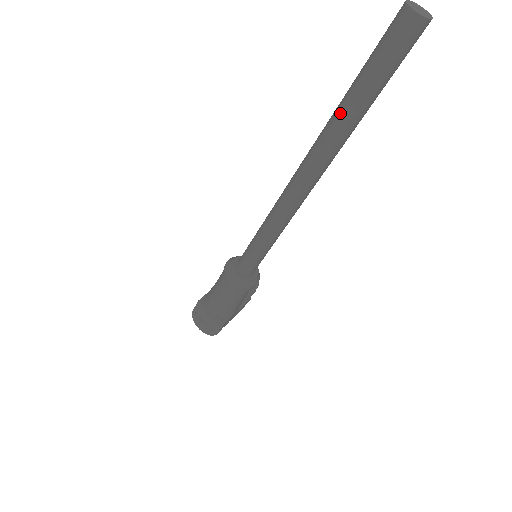
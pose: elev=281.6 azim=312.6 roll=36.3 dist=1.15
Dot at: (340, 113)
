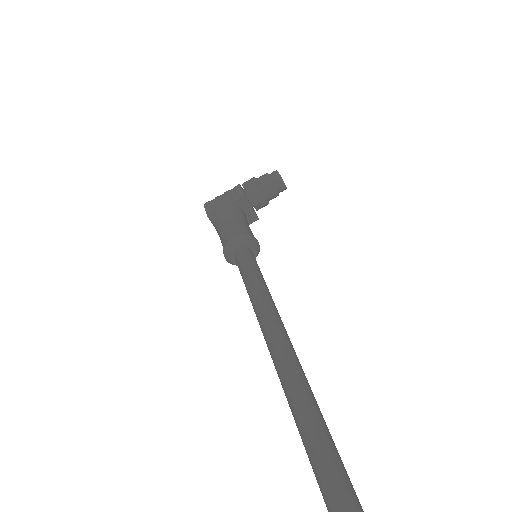
Dot at: occluded
